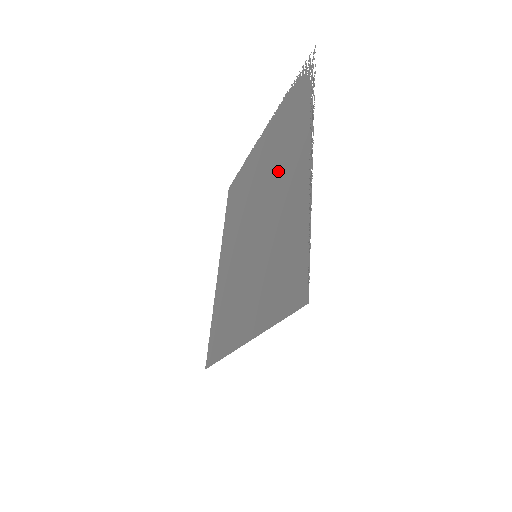
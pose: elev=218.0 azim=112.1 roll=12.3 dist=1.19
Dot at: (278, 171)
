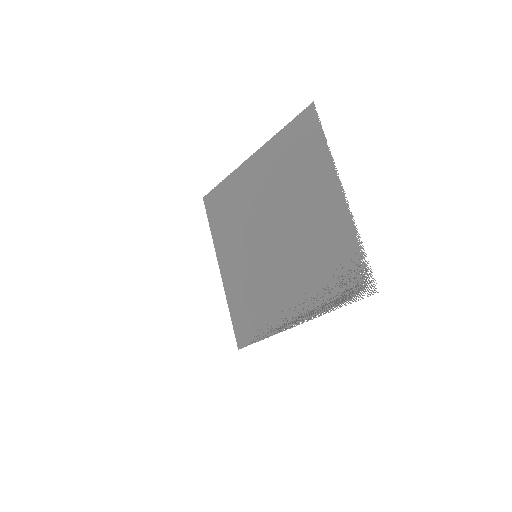
Dot at: (299, 265)
